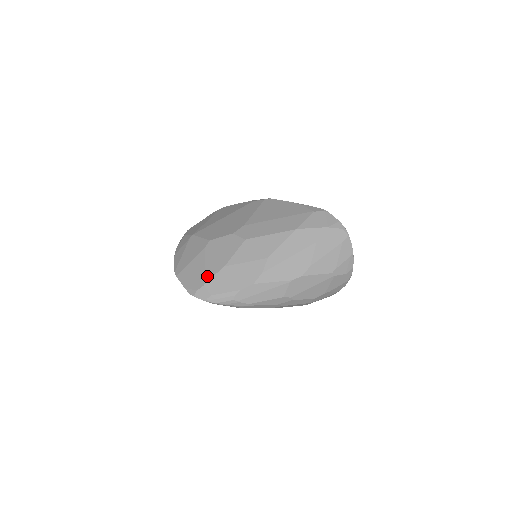
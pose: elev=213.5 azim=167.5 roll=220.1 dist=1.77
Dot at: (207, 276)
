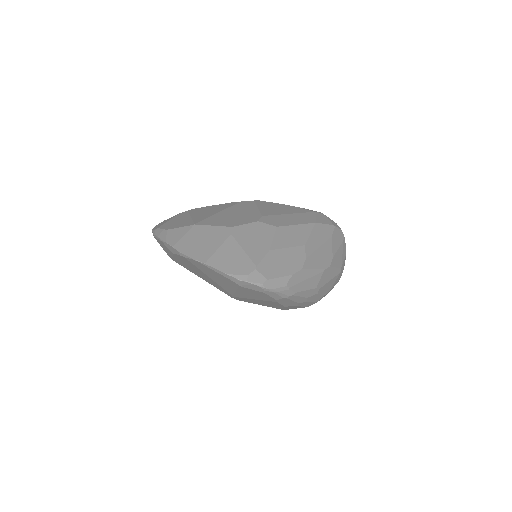
Dot at: (254, 260)
